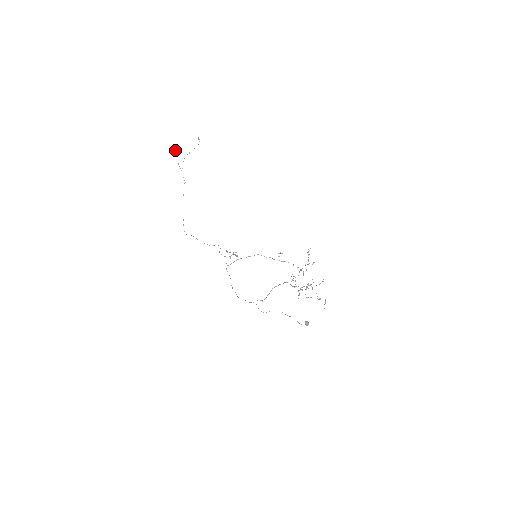
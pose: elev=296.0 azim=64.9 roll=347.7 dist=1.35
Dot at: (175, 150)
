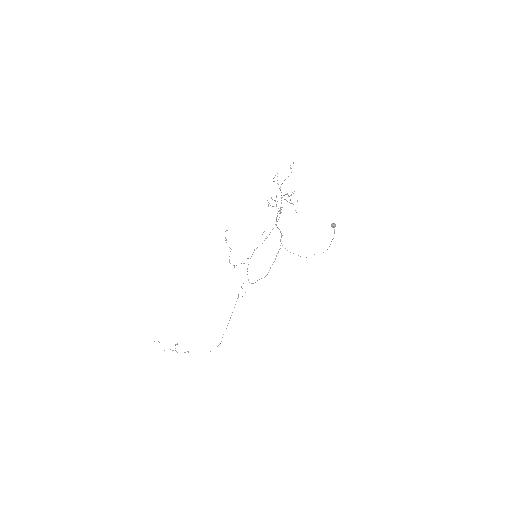
Dot at: occluded
